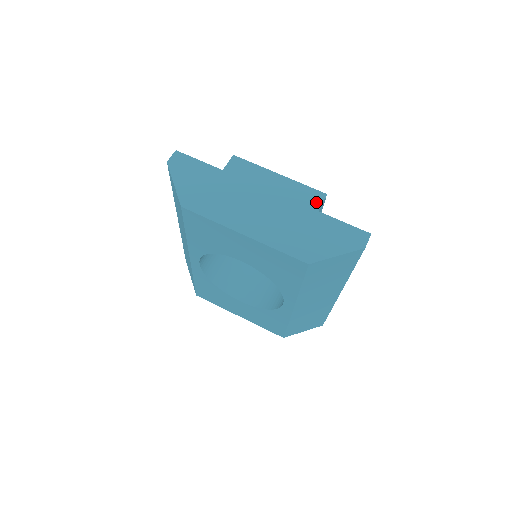
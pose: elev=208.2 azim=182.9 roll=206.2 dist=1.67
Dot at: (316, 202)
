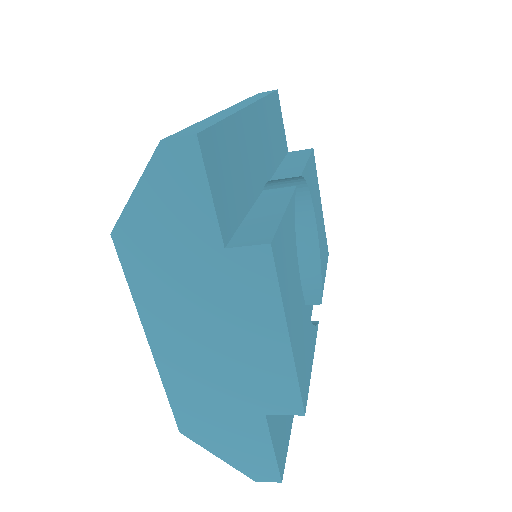
Dot at: (278, 407)
